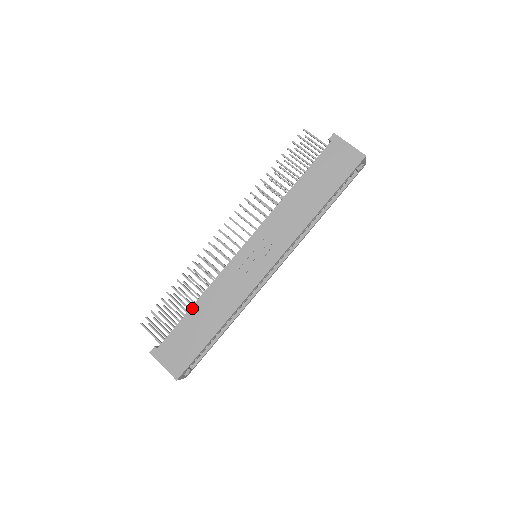
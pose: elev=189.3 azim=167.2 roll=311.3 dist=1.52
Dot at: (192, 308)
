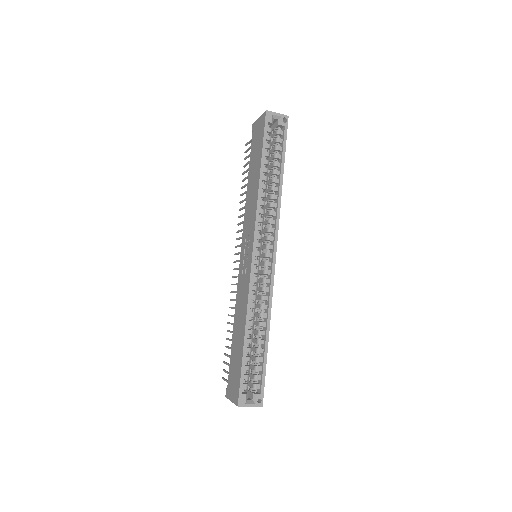
Dot at: (233, 334)
